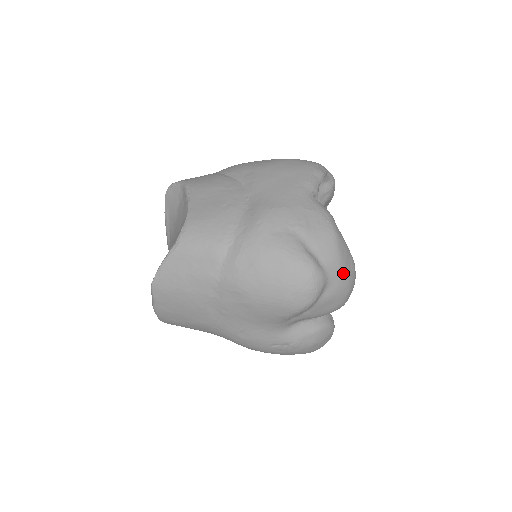
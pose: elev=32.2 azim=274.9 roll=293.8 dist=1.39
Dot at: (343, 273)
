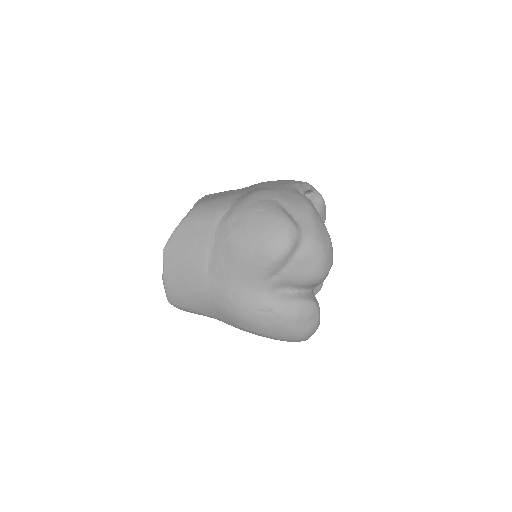
Dot at: (317, 236)
